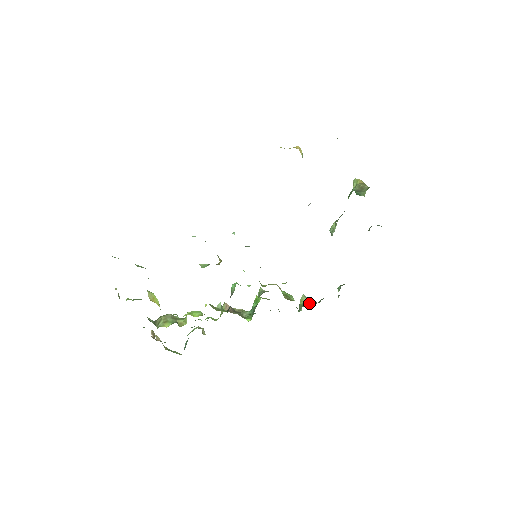
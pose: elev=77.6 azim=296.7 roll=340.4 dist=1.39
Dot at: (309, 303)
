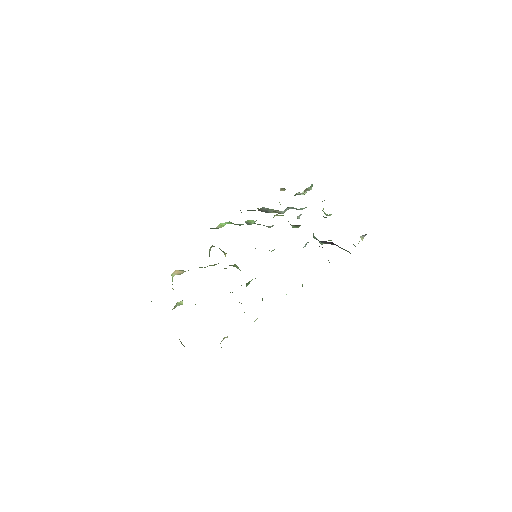
Dot at: occluded
